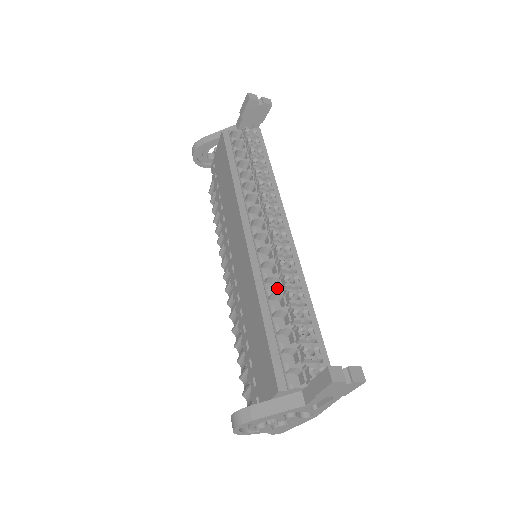
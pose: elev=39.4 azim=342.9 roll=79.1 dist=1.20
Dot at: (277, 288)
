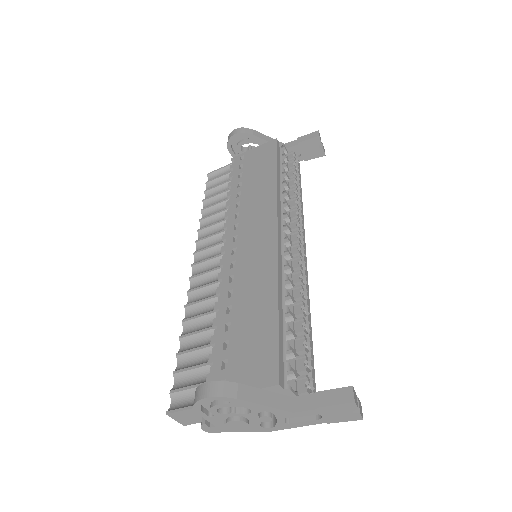
Dot at: occluded
